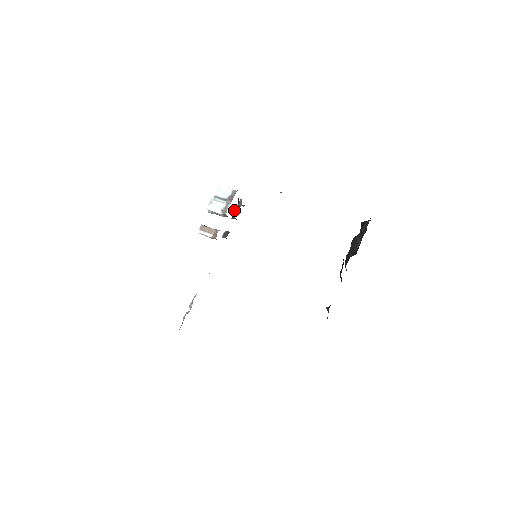
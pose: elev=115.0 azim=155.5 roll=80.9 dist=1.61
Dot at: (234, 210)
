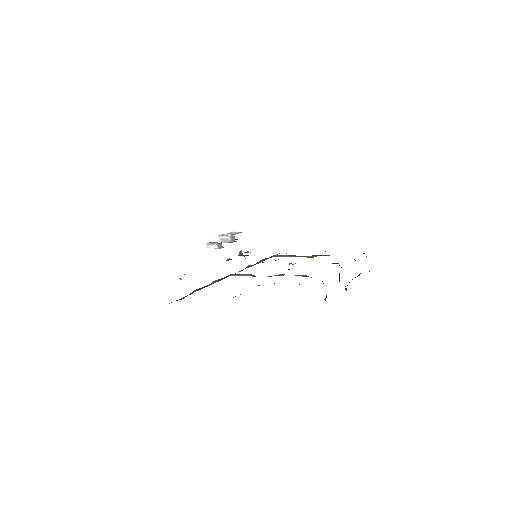
Dot at: occluded
